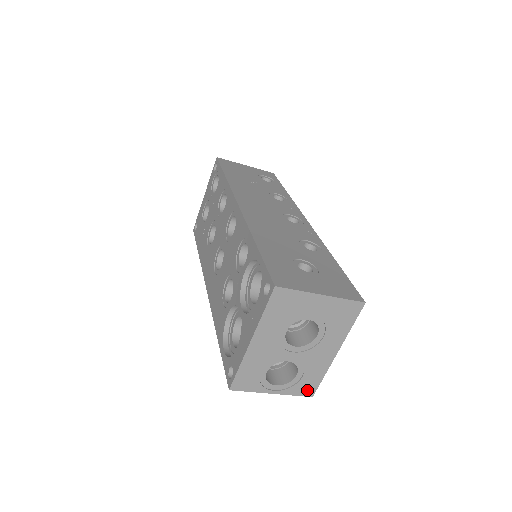
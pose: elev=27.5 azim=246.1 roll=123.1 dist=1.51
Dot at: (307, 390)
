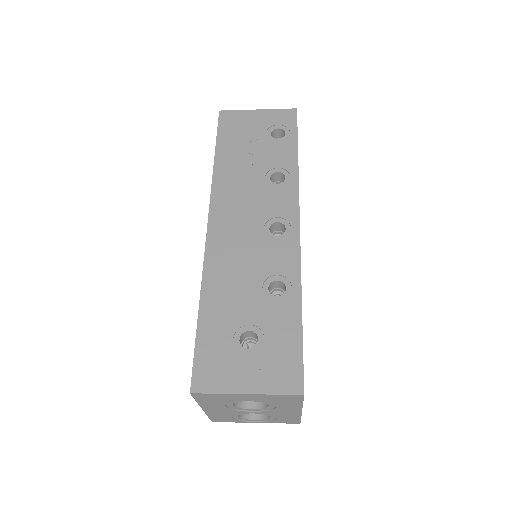
Dot at: (290, 422)
